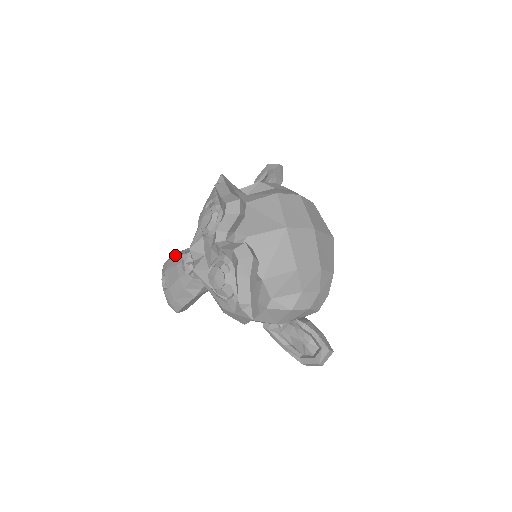
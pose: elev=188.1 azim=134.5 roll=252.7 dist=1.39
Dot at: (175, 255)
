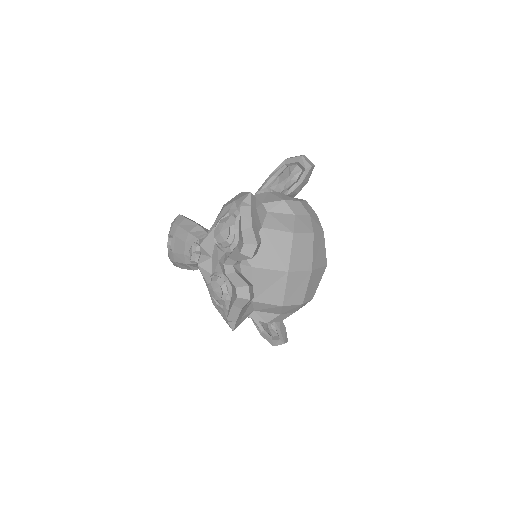
Dot at: (186, 224)
